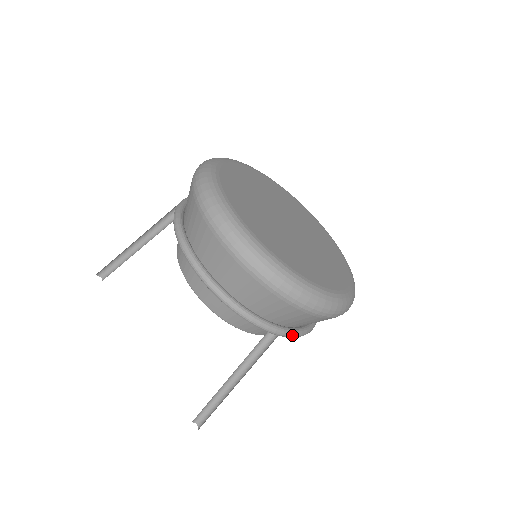
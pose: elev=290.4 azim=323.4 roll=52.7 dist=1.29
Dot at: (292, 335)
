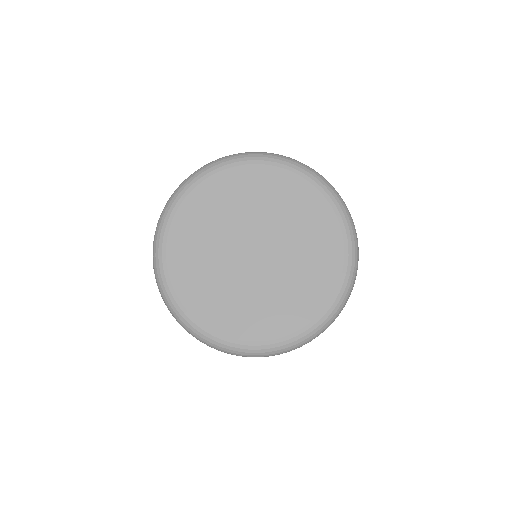
Dot at: occluded
